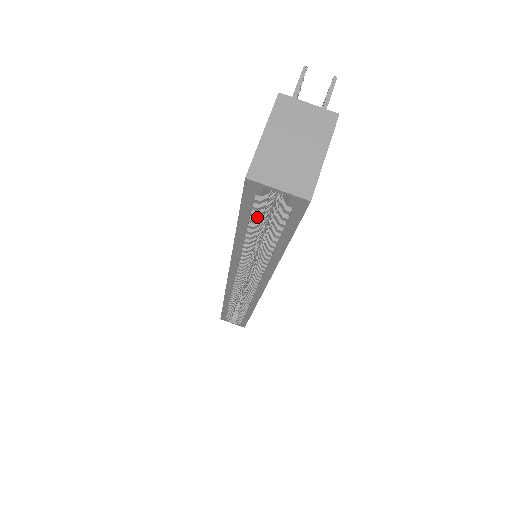
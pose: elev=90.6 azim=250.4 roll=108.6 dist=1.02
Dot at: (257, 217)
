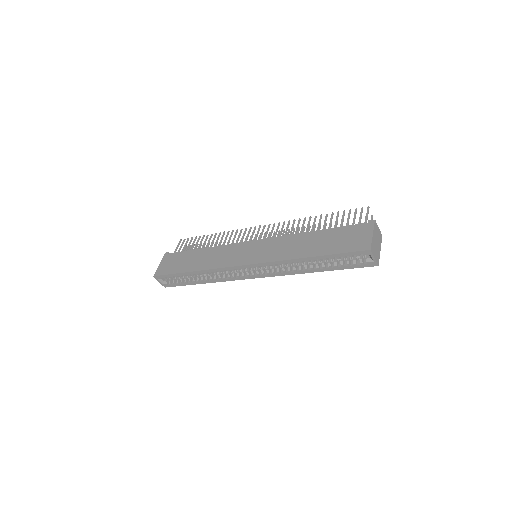
Dot at: (340, 257)
